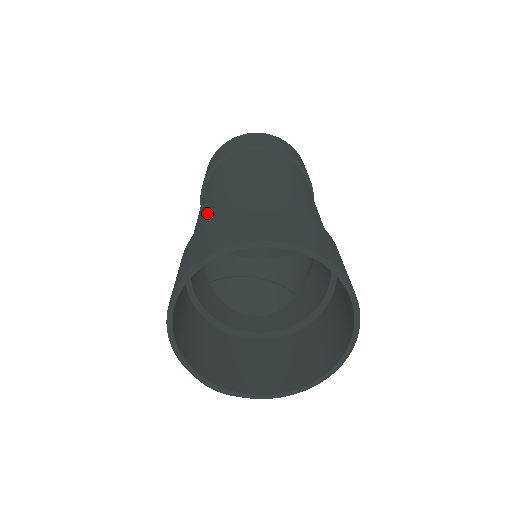
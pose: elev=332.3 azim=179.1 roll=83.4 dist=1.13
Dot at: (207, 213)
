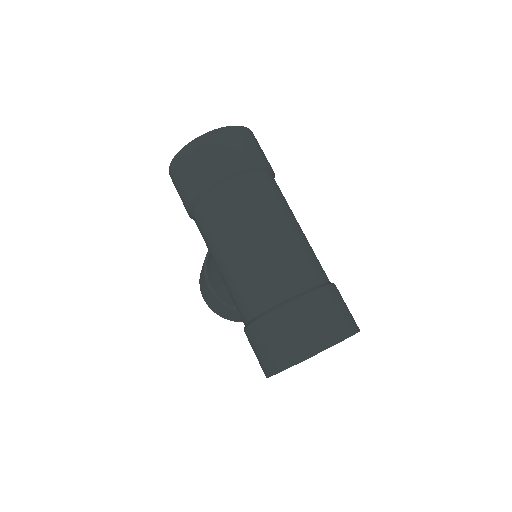
Dot at: (250, 290)
